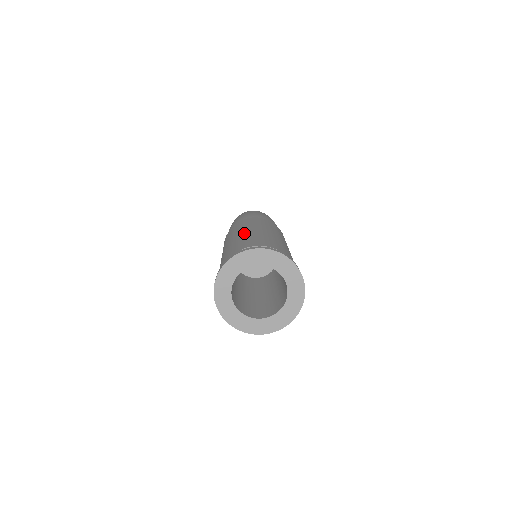
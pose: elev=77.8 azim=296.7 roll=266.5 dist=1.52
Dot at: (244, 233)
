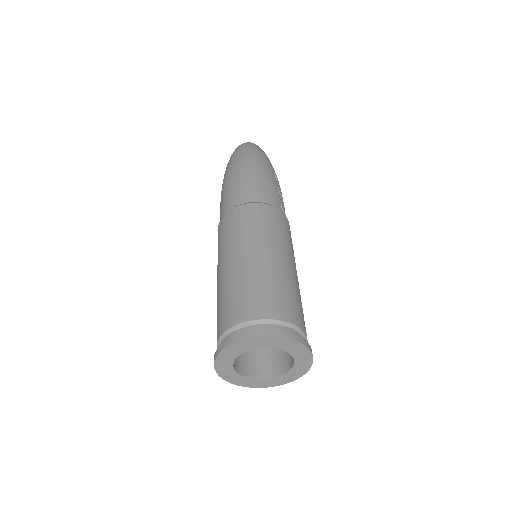
Dot at: (248, 262)
